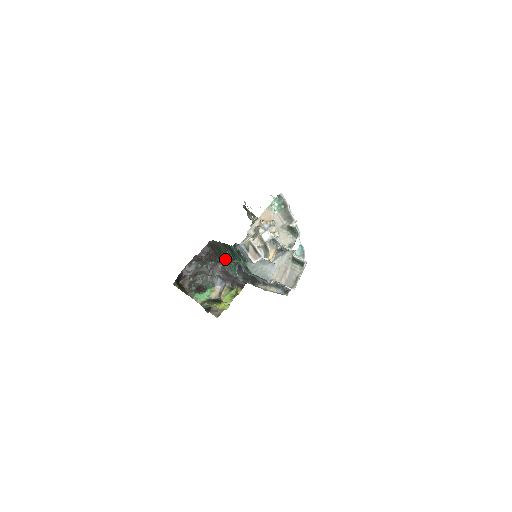
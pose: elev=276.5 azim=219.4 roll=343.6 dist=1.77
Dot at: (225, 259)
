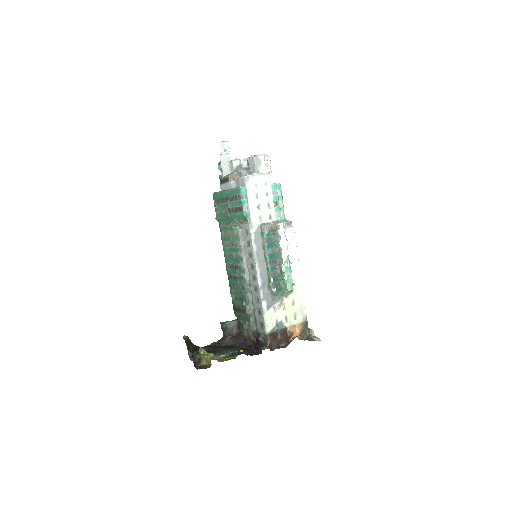
Dot at: occluded
